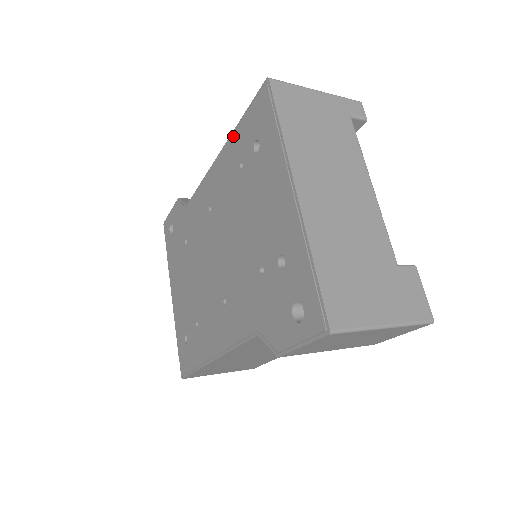
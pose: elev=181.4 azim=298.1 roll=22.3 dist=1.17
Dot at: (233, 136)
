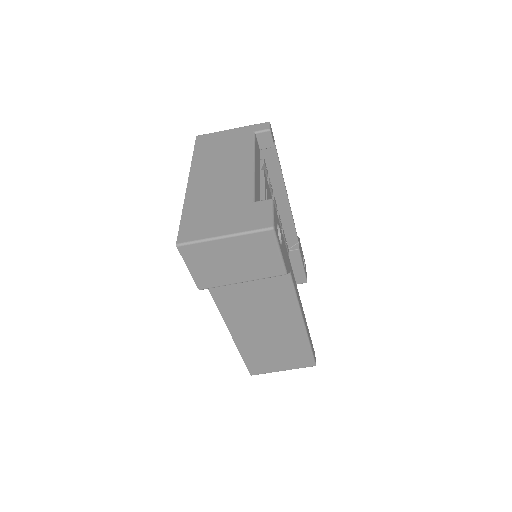
Dot at: occluded
